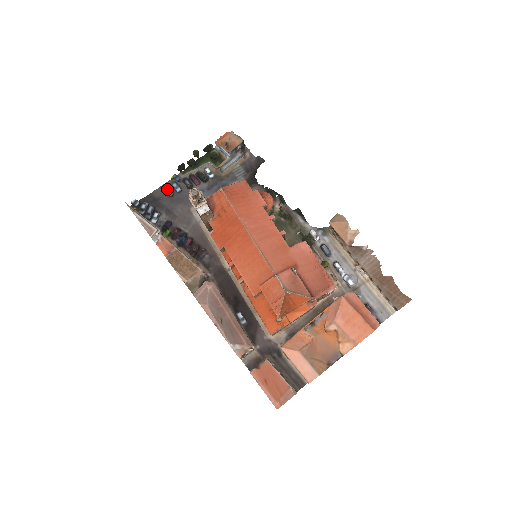
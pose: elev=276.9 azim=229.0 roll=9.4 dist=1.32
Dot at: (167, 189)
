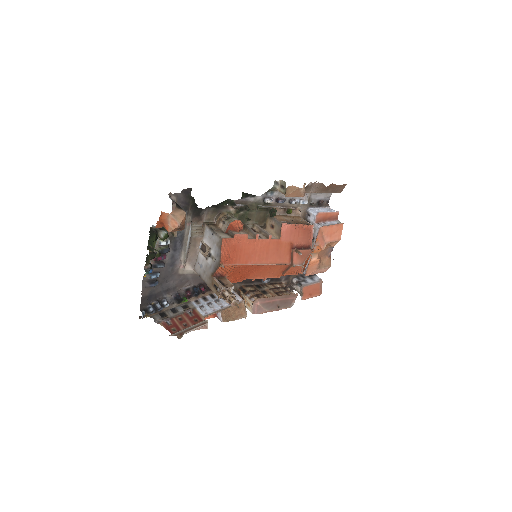
Dot at: (152, 285)
